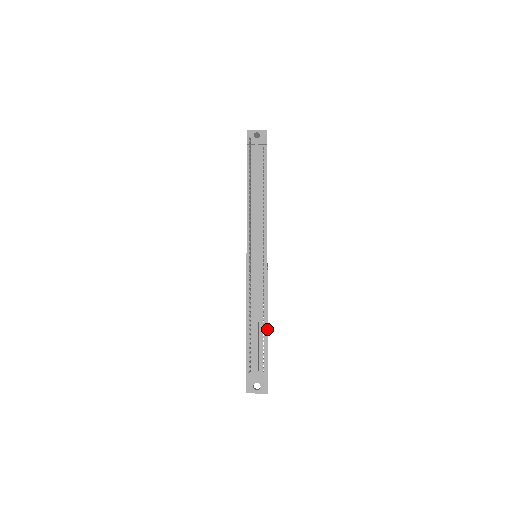
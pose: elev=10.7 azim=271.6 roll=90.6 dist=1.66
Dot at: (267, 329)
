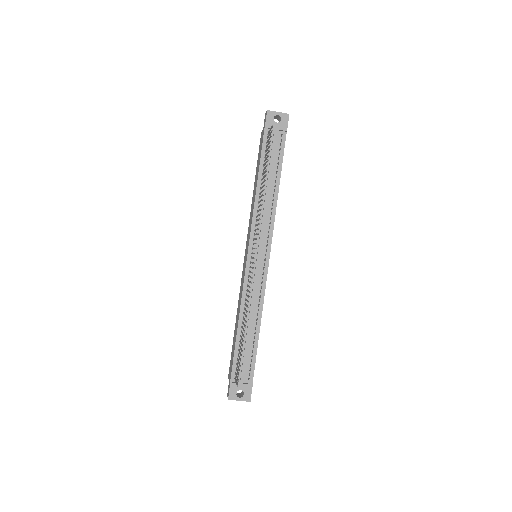
Dot at: (258, 337)
